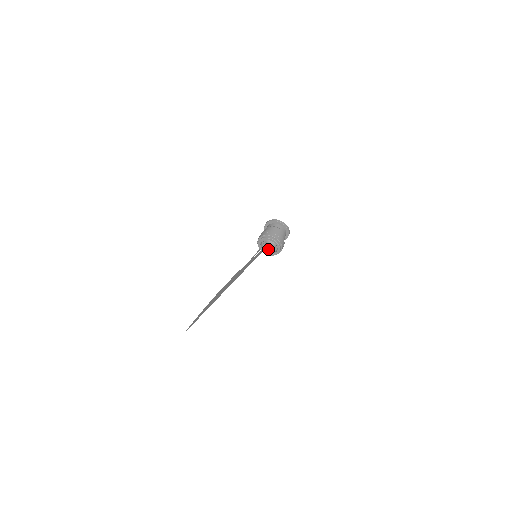
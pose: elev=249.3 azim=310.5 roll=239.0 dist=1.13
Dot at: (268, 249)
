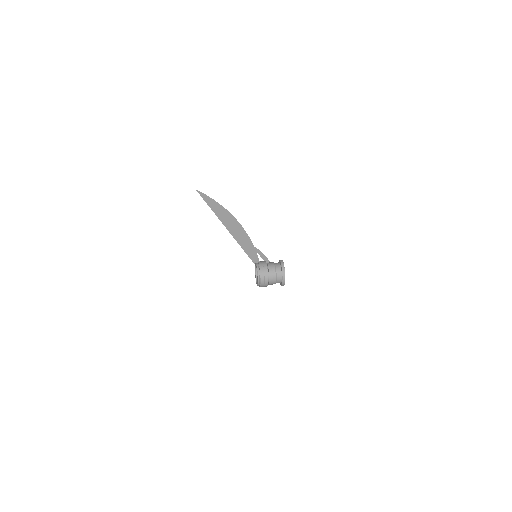
Dot at: occluded
